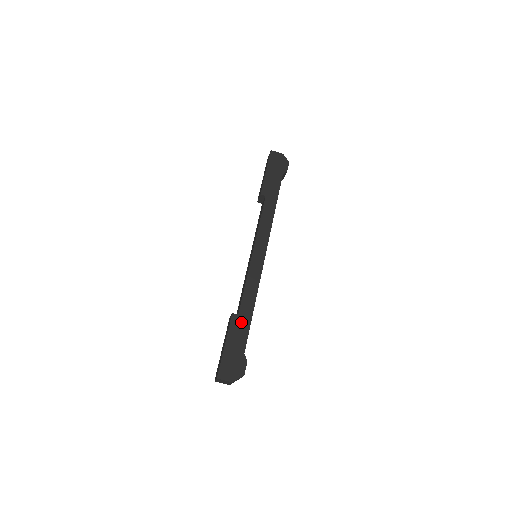
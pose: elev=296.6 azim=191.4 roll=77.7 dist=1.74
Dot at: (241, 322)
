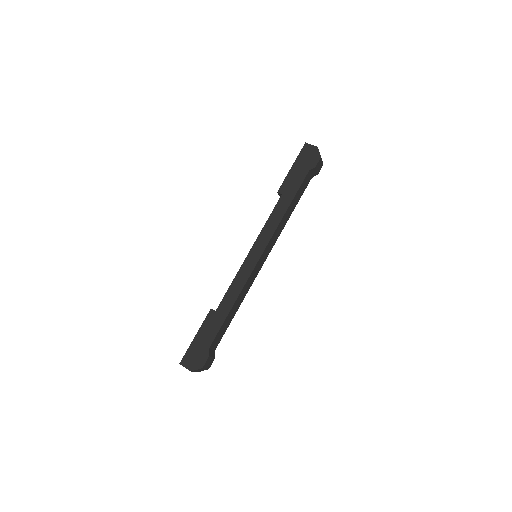
Dot at: (216, 319)
